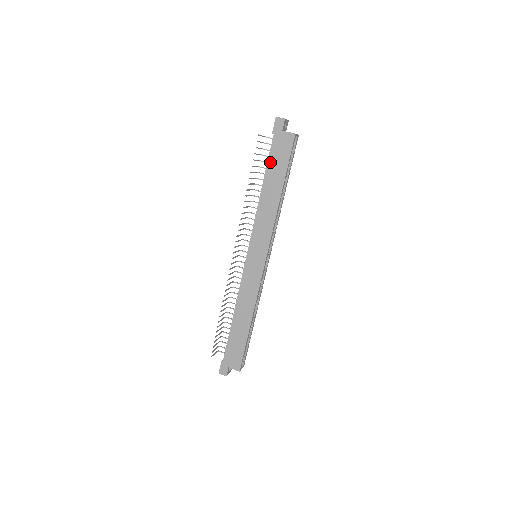
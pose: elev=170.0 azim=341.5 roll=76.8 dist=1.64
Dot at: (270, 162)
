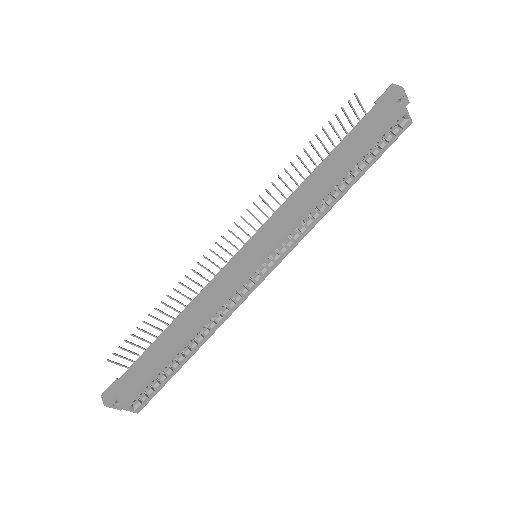
Dot at: (350, 135)
